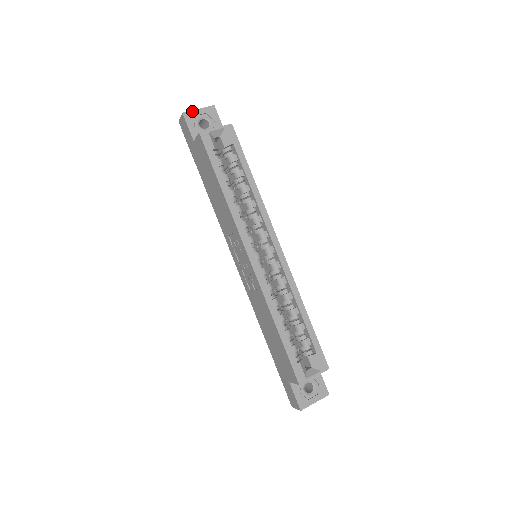
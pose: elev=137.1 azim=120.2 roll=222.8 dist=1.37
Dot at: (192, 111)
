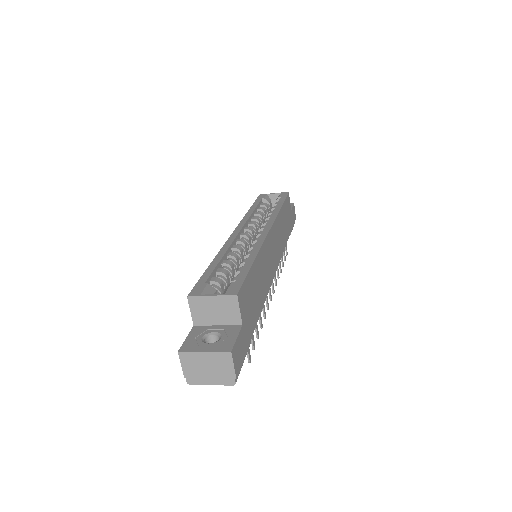
Dot at: occluded
